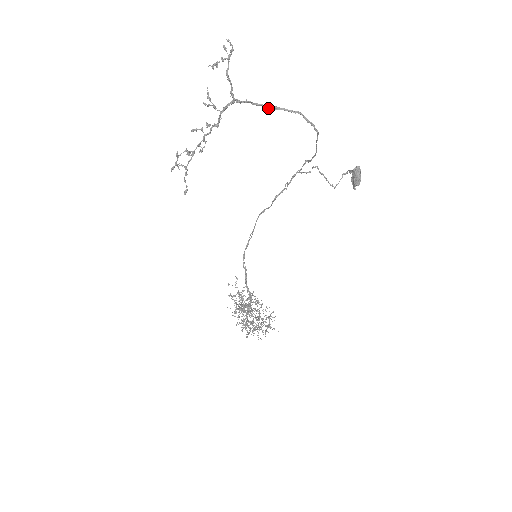
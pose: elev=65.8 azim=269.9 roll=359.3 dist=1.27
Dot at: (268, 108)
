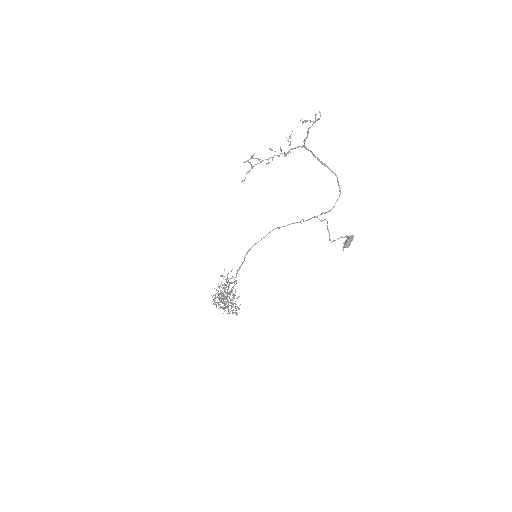
Dot at: (320, 162)
